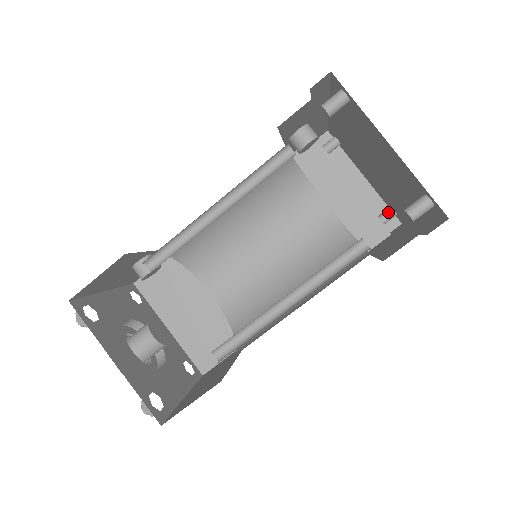
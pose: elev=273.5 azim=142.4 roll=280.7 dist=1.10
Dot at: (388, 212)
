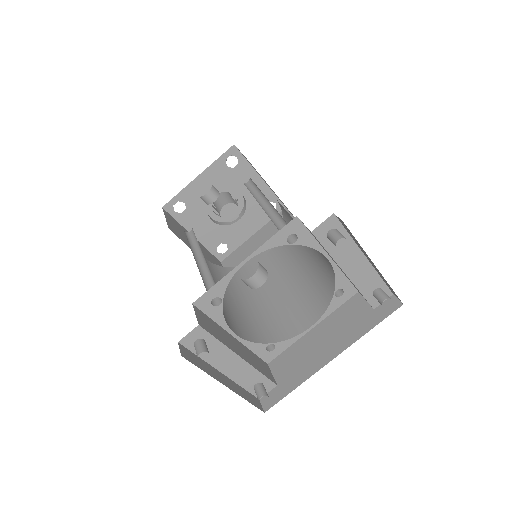
Dot at: (379, 301)
